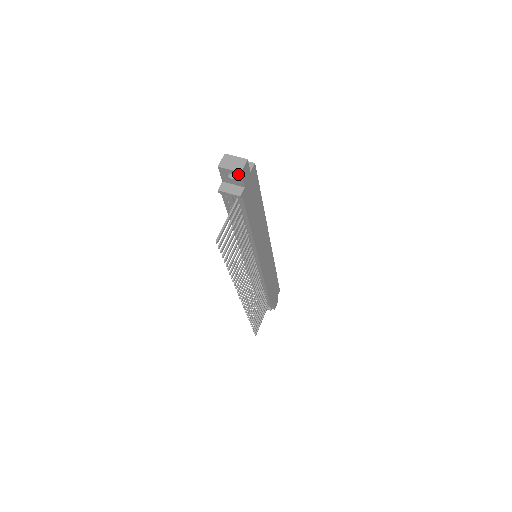
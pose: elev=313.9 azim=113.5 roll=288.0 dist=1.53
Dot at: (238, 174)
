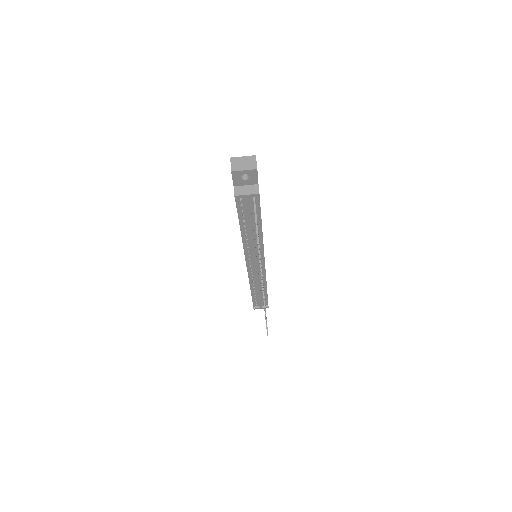
Dot at: (253, 172)
